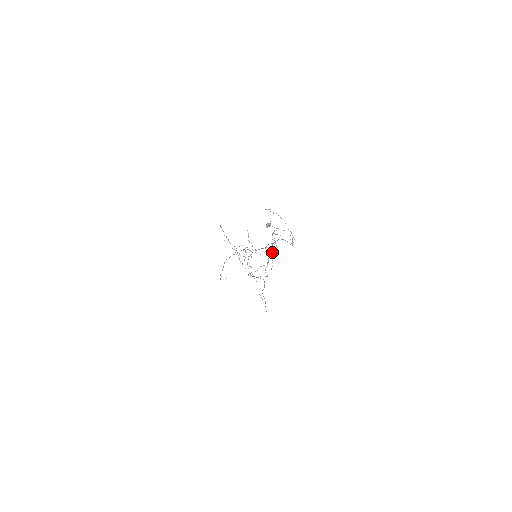
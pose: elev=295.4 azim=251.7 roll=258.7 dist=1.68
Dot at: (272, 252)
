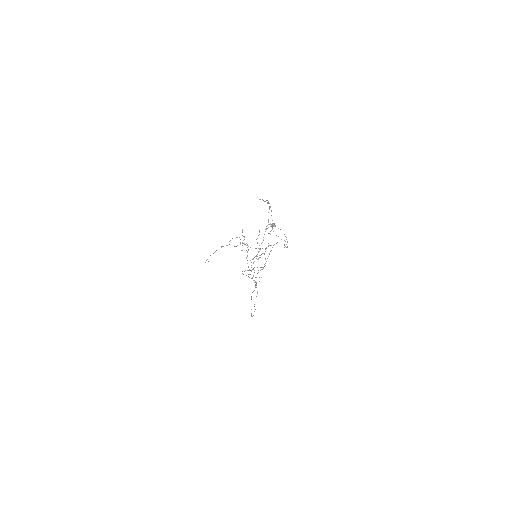
Dot at: occluded
